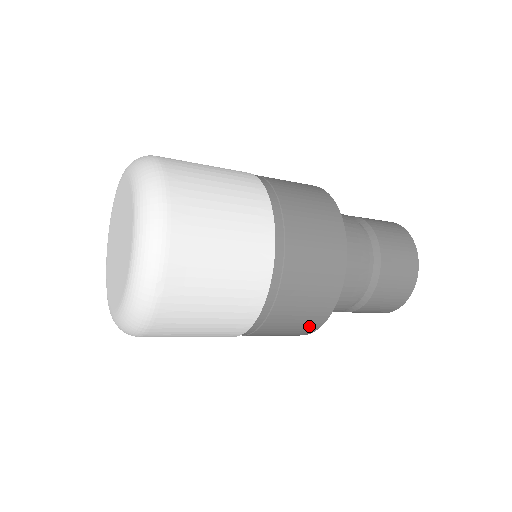
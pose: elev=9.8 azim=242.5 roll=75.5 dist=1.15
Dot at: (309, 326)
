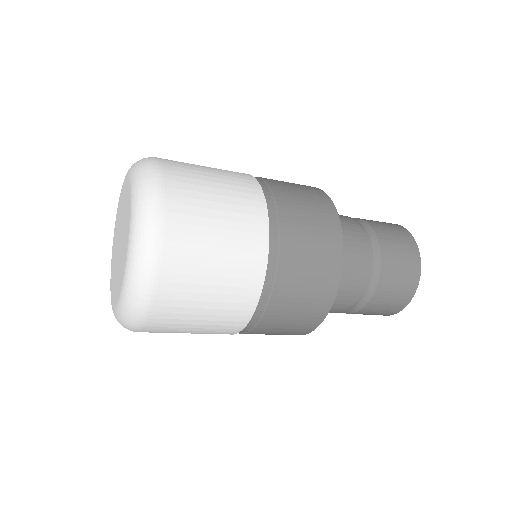
Dot at: (319, 304)
